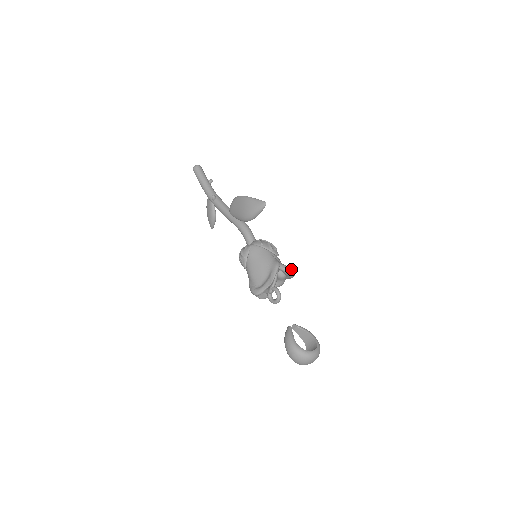
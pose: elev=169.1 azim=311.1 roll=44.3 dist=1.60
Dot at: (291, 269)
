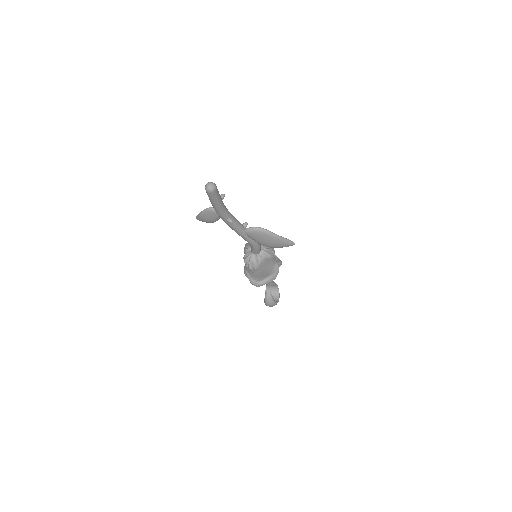
Dot at: occluded
